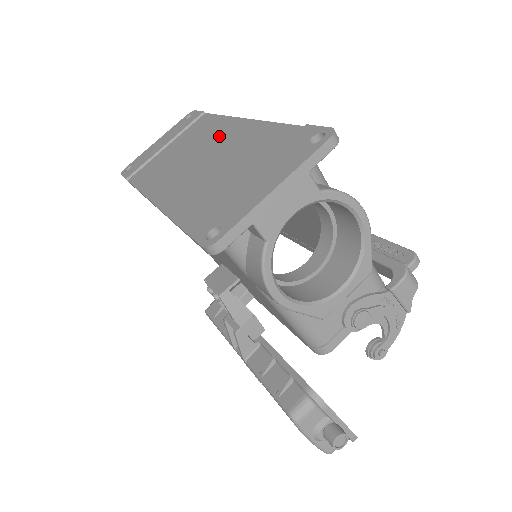
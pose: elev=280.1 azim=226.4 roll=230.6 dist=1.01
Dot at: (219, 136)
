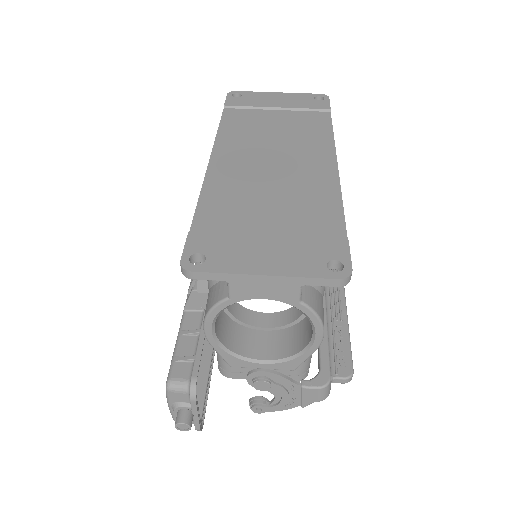
Dot at: (307, 156)
